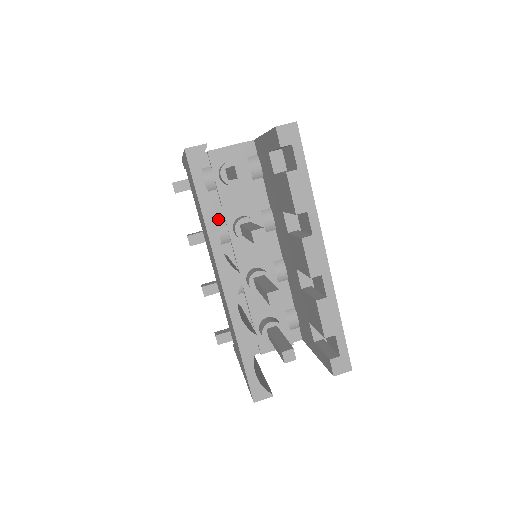
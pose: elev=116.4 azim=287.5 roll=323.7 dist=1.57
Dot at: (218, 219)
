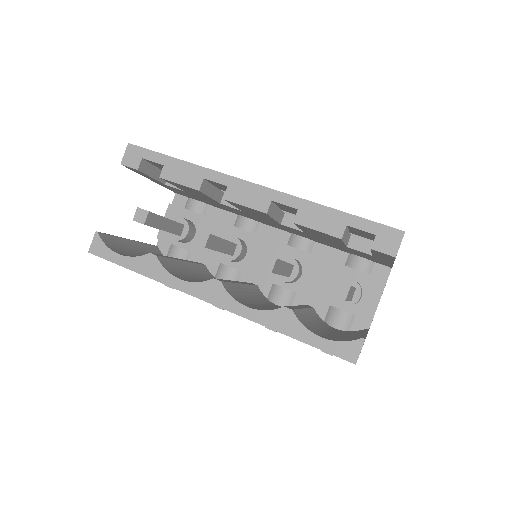
Dot at: (155, 264)
